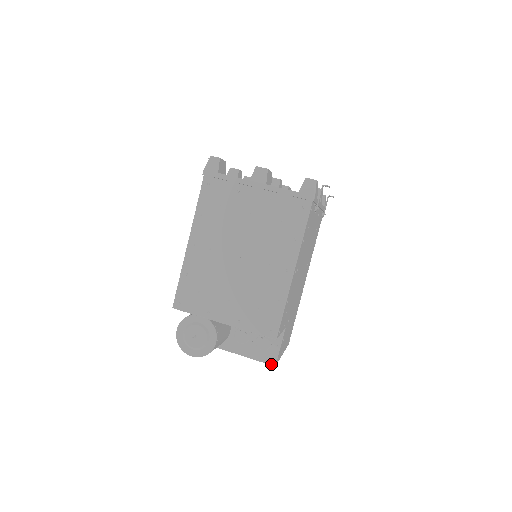
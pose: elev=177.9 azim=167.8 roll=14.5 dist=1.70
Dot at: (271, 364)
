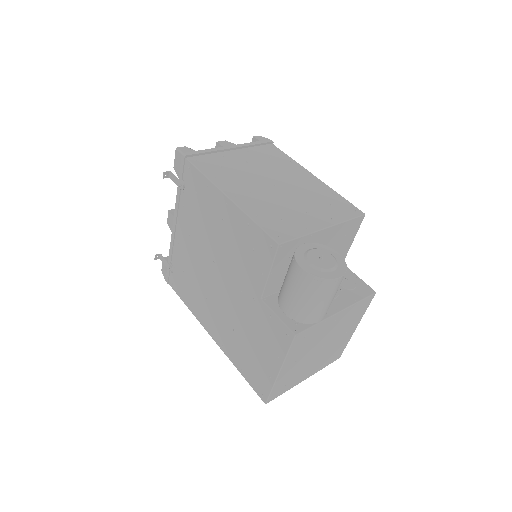
Dot at: (372, 293)
